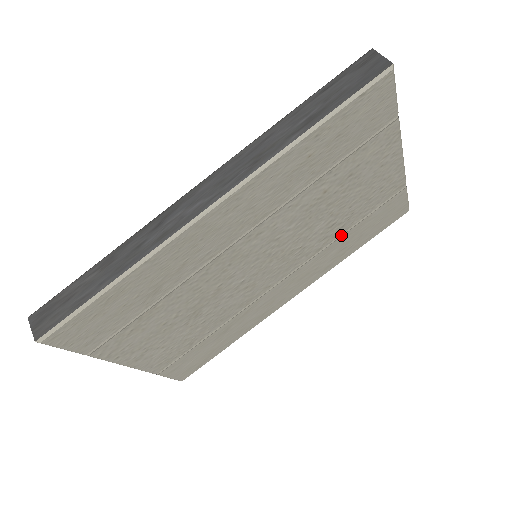
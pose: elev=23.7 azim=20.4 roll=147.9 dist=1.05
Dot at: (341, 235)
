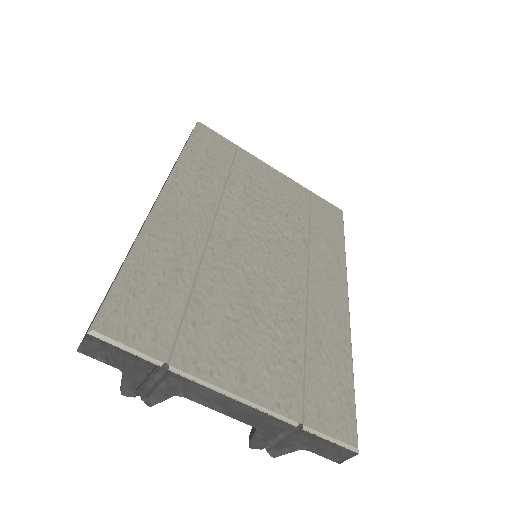
Dot at: (308, 228)
